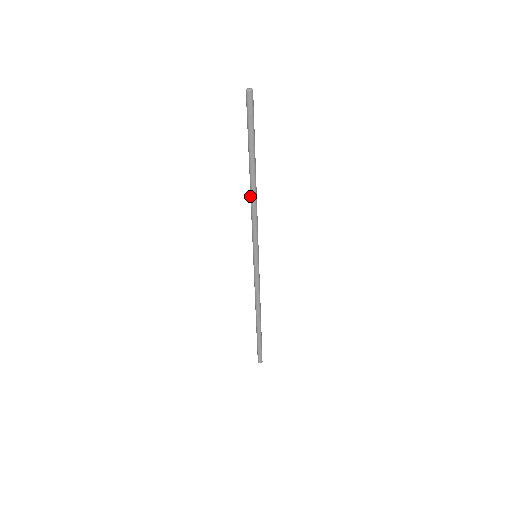
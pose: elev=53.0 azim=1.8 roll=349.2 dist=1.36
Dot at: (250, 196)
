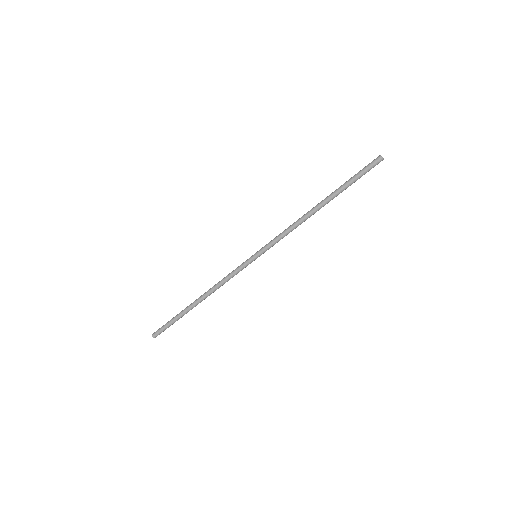
Dot at: (304, 215)
